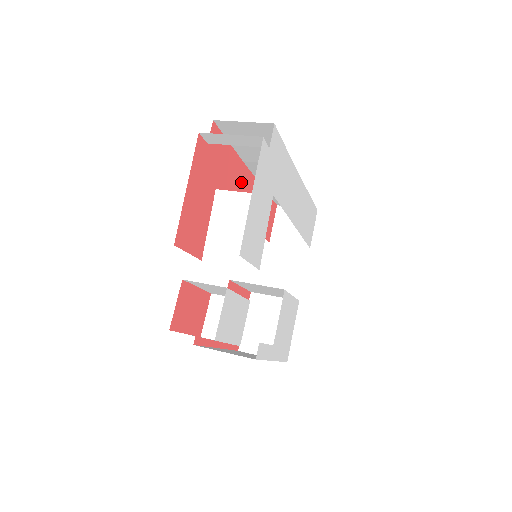
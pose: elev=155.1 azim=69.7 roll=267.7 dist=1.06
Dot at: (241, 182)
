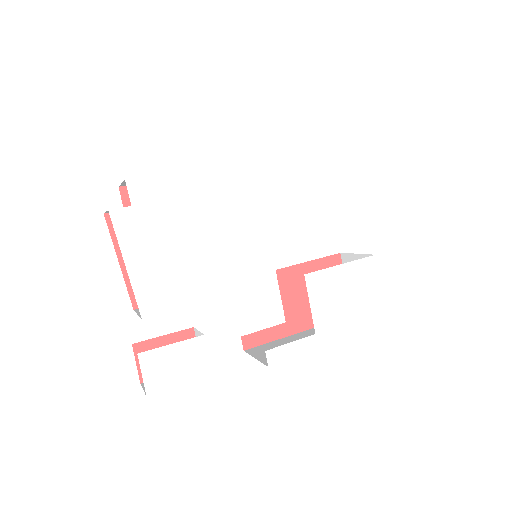
Dot at: occluded
